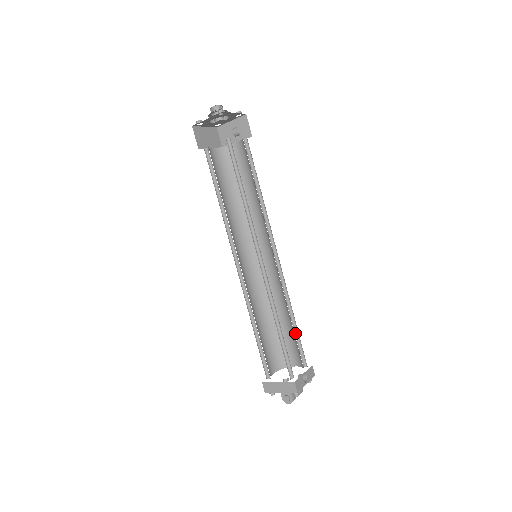
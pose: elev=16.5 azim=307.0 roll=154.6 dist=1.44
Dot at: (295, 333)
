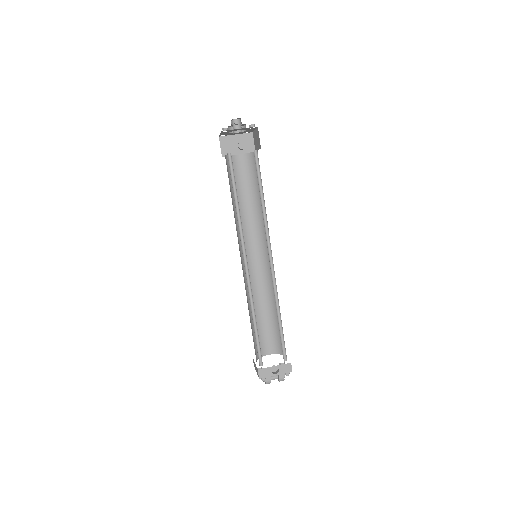
Dot at: (281, 330)
